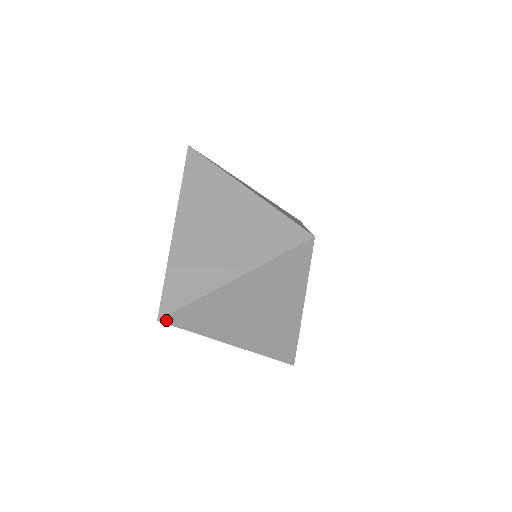
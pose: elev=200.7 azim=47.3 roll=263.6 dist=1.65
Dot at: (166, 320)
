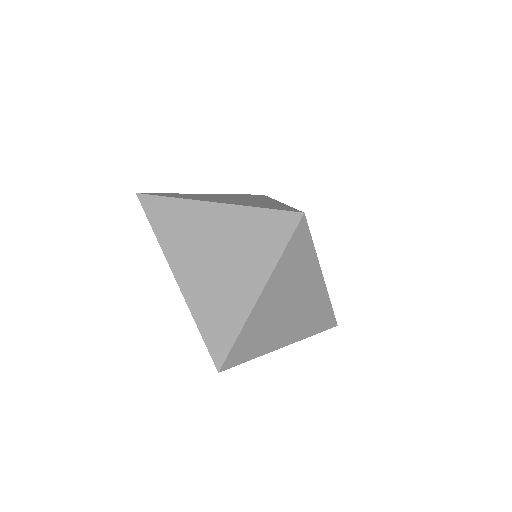
Dot at: (225, 367)
